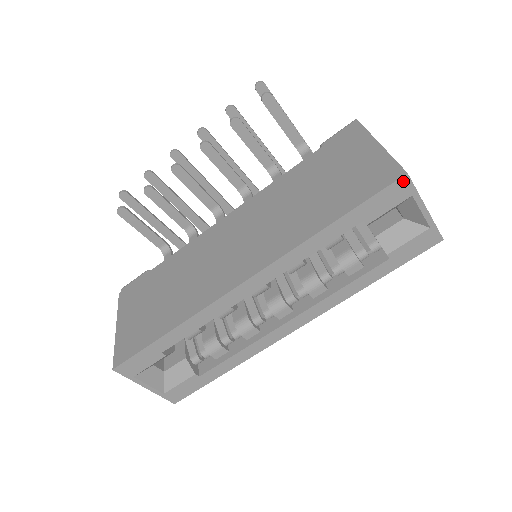
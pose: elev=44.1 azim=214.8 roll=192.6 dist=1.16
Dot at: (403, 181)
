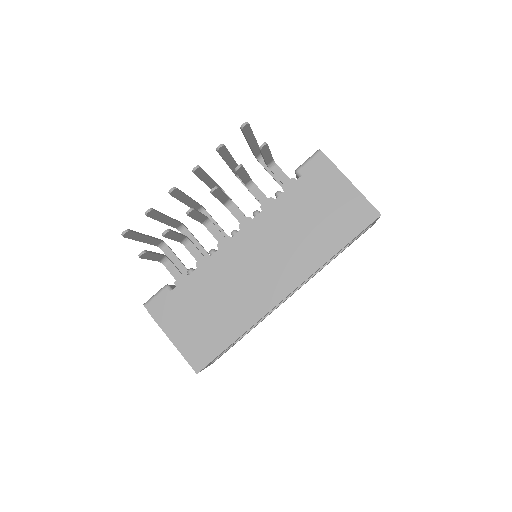
Dot at: occluded
